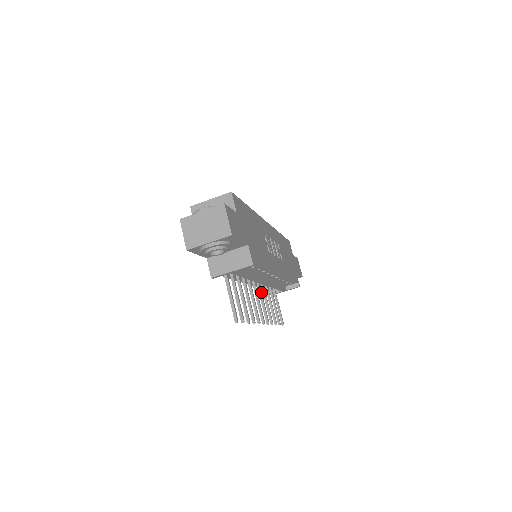
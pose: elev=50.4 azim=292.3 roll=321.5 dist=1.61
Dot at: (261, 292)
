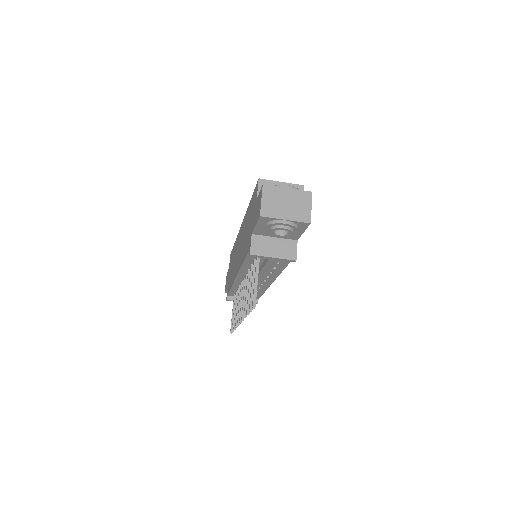
Dot at: occluded
